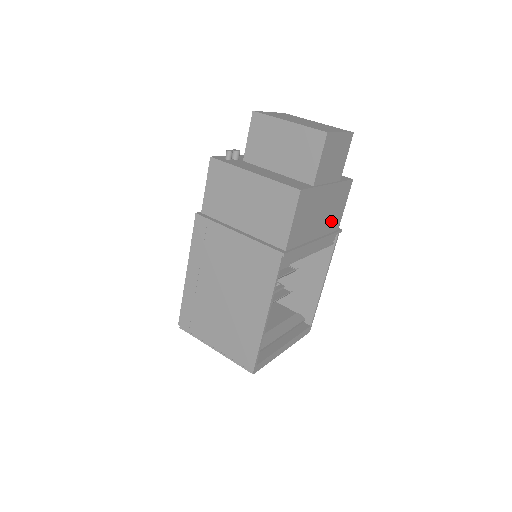
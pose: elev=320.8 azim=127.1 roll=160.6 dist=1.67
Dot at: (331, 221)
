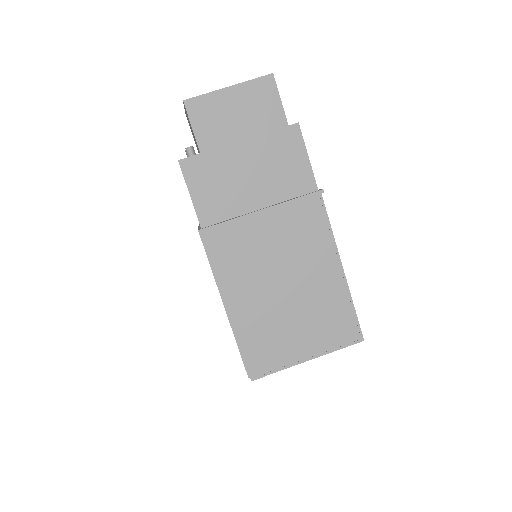
Dot at: occluded
